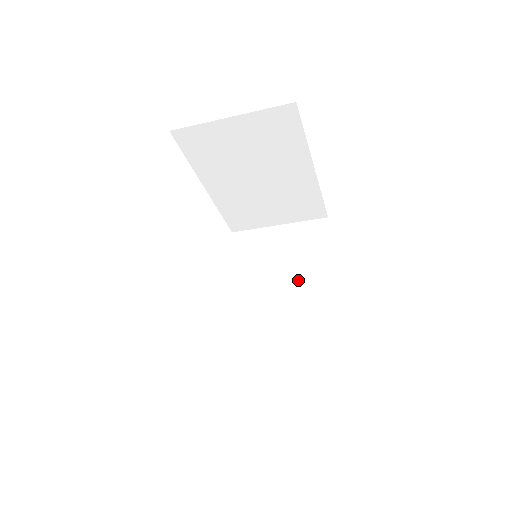
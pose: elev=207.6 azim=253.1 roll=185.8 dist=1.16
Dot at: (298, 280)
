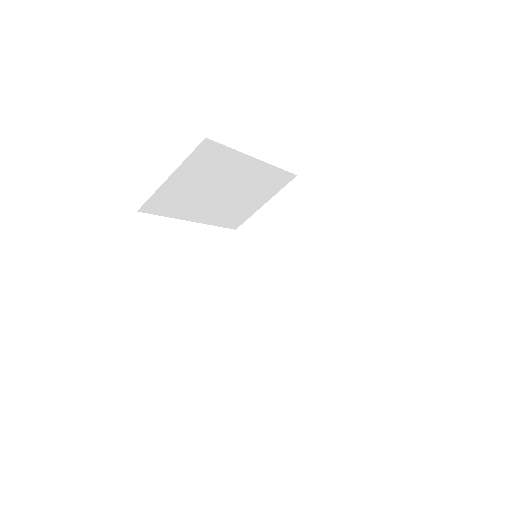
Dot at: (303, 242)
